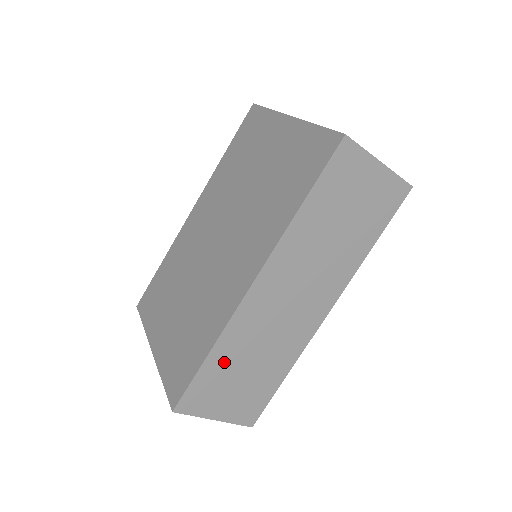
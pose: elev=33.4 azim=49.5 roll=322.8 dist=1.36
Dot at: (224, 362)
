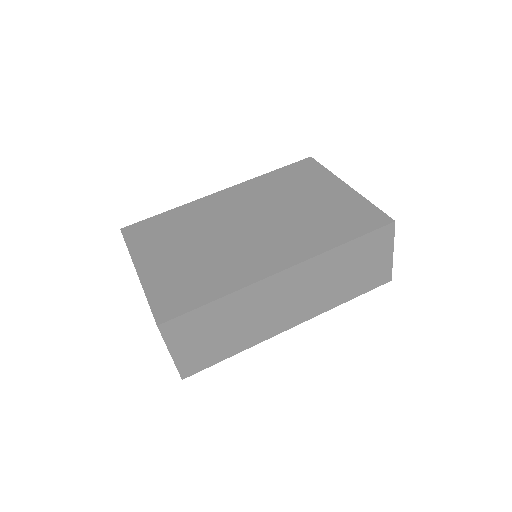
Dot at: (219, 313)
